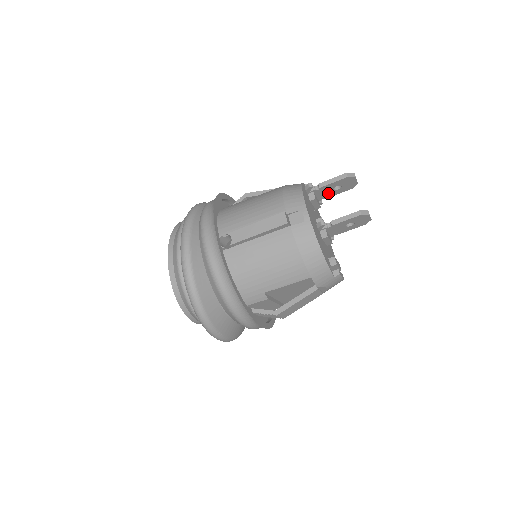
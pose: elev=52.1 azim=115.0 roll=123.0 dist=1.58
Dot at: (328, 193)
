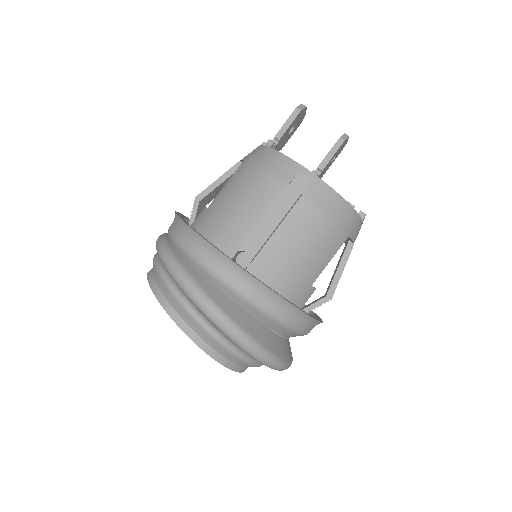
Dot at: (283, 142)
